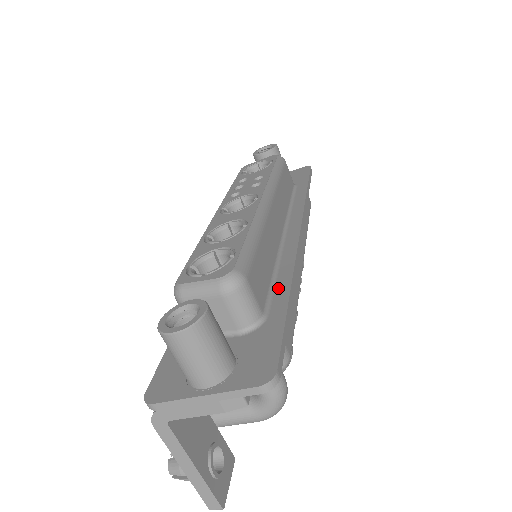
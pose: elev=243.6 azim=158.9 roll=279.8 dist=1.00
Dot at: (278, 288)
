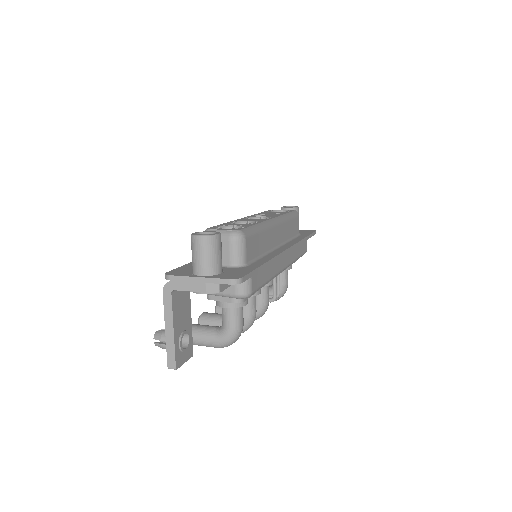
Dot at: (261, 260)
